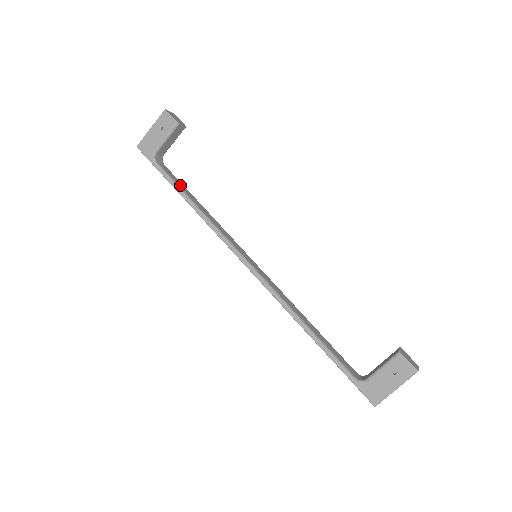
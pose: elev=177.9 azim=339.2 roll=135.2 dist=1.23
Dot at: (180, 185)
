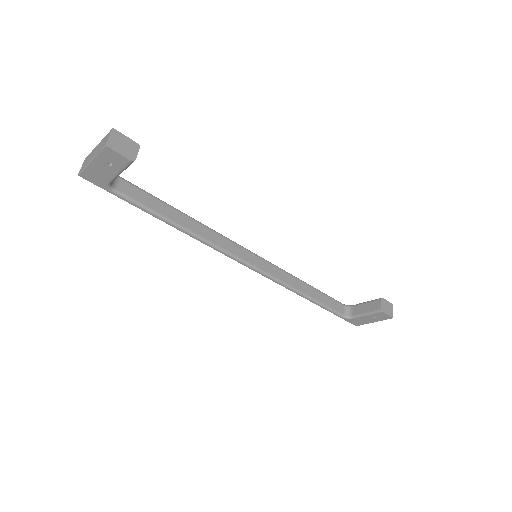
Dot at: (154, 206)
